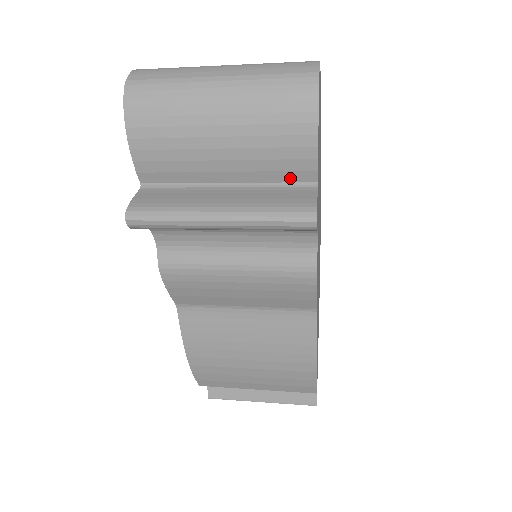
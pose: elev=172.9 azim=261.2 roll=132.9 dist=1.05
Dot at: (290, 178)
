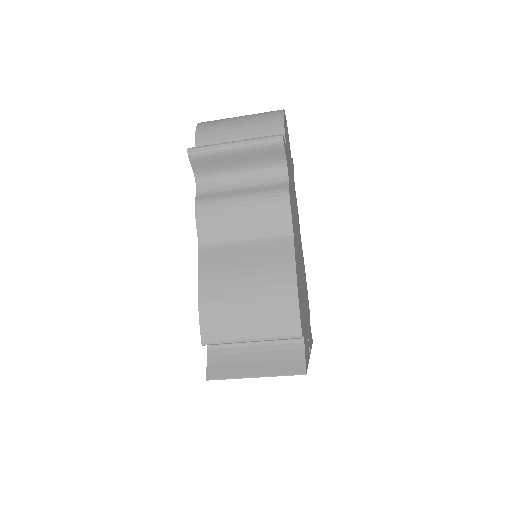
Dot at: occluded
